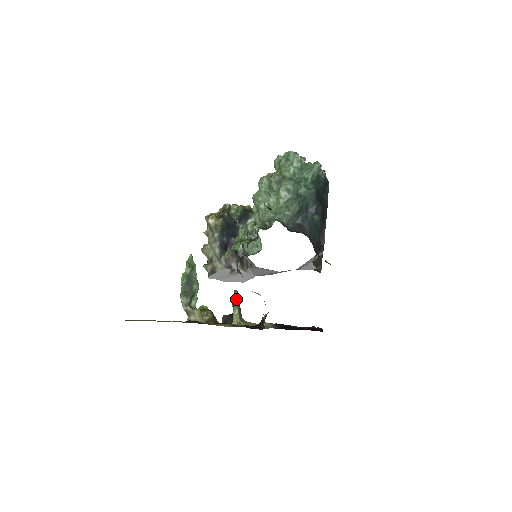
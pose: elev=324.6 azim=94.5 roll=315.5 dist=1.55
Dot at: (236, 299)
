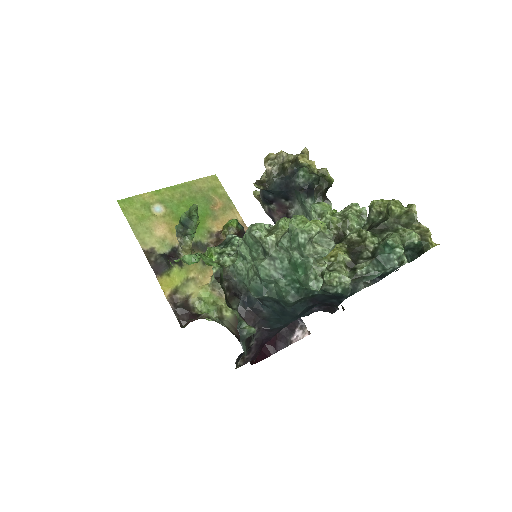
Dot at: occluded
